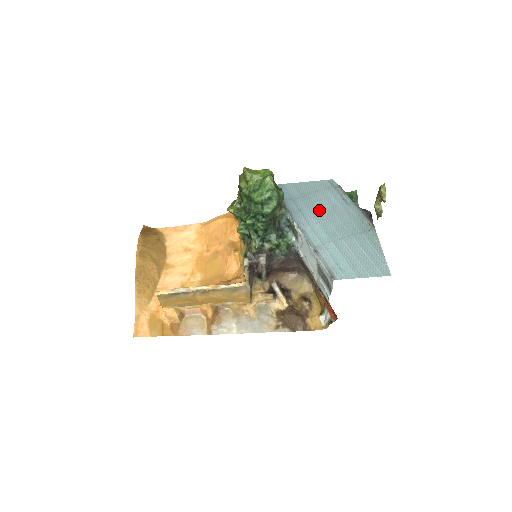
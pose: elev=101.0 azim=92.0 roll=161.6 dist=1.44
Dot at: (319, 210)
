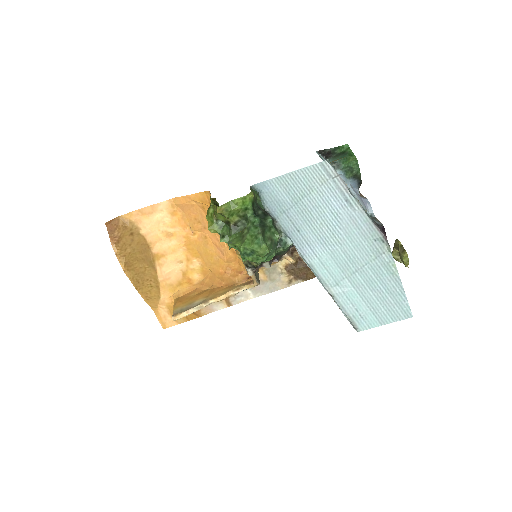
Dot at: (321, 227)
